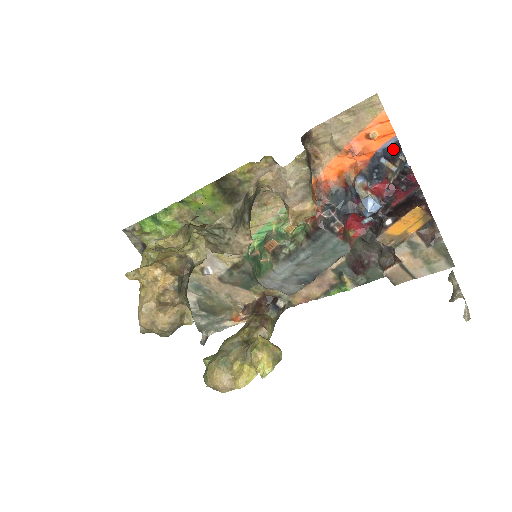
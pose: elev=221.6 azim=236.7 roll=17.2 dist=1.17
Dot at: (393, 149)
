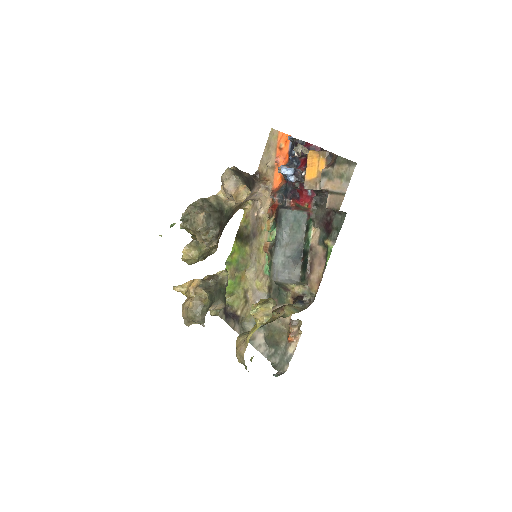
Dot at: (292, 142)
